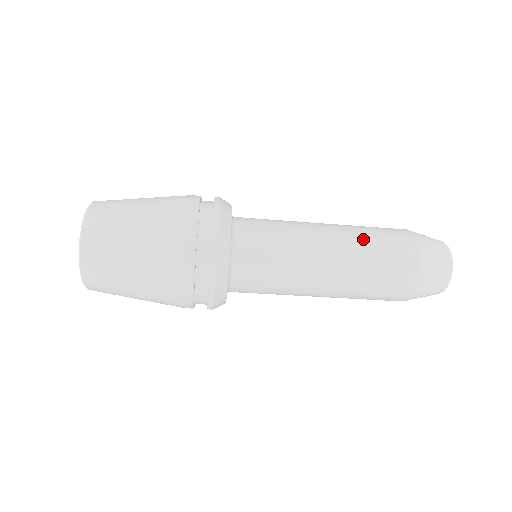
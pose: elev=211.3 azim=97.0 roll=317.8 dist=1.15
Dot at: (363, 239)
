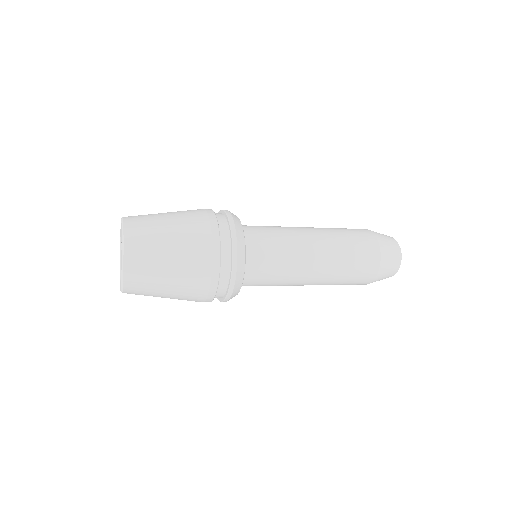
Dot at: (341, 265)
